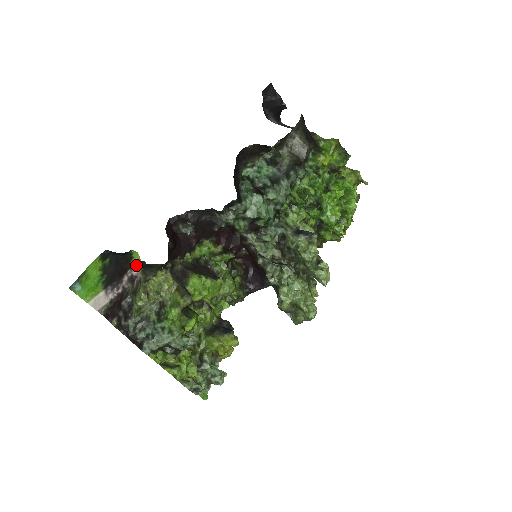
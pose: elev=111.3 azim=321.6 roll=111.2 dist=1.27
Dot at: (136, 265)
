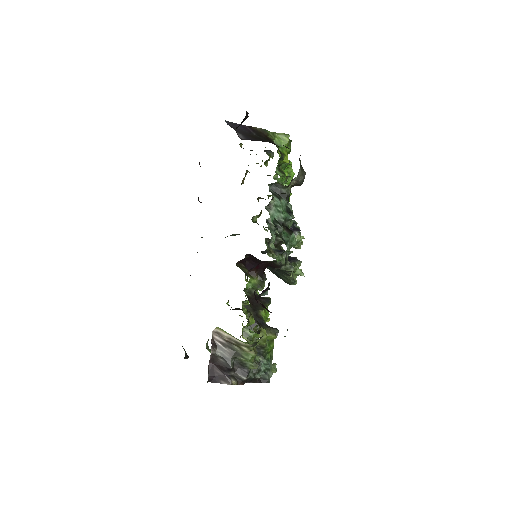
Dot at: occluded
